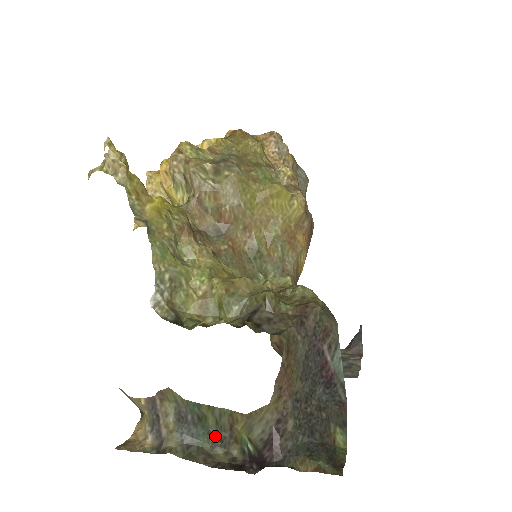
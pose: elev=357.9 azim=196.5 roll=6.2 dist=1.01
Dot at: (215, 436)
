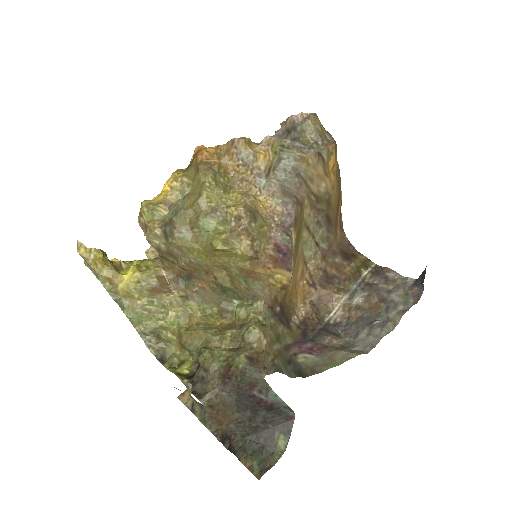
Dot at: occluded
